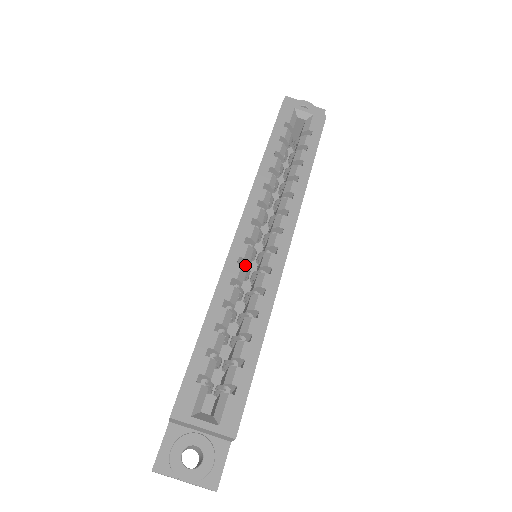
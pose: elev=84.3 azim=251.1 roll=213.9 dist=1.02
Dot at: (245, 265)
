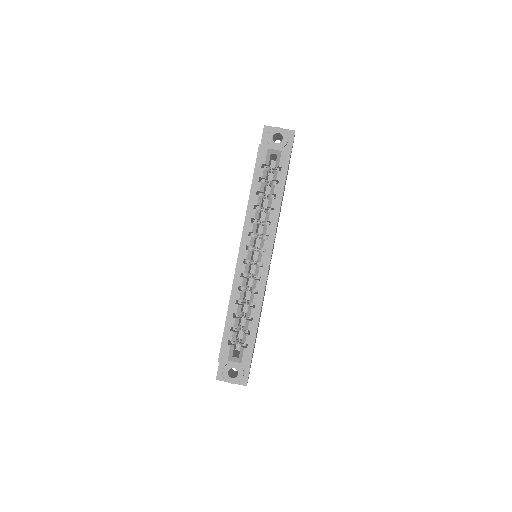
Dot at: (246, 273)
